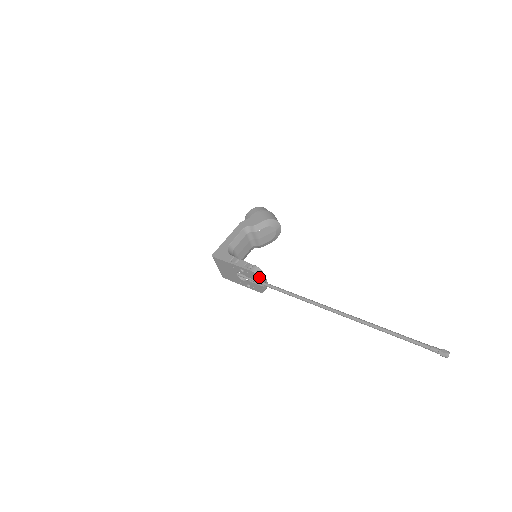
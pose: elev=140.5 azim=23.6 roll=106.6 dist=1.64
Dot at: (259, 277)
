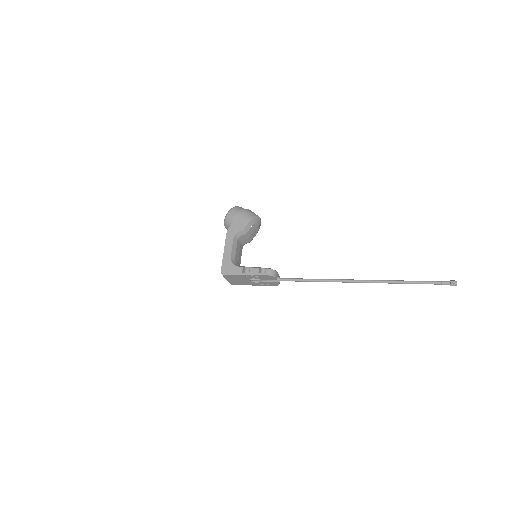
Dot at: (275, 277)
